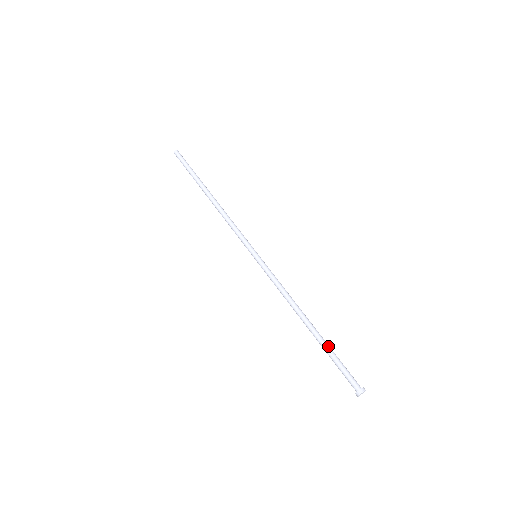
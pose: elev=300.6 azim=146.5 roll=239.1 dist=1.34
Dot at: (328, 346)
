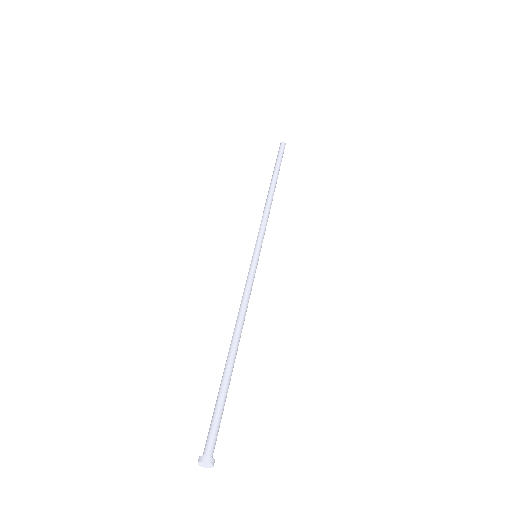
Dot at: (228, 384)
